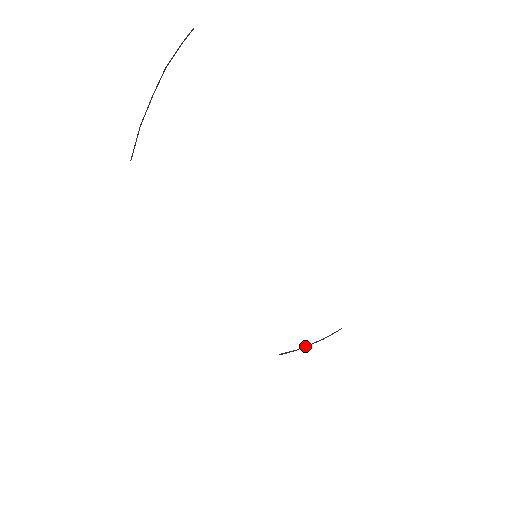
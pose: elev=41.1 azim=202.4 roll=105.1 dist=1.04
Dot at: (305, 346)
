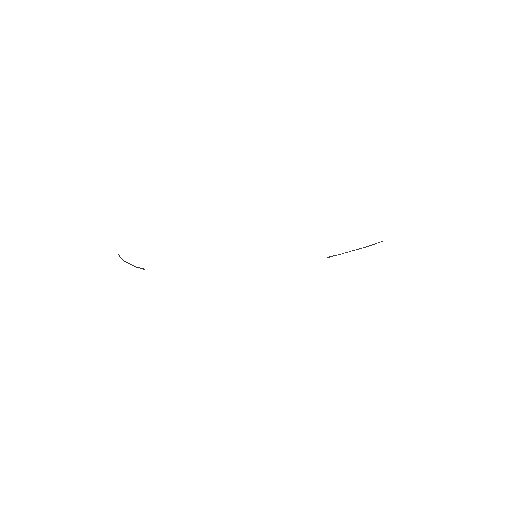
Dot at: (350, 251)
